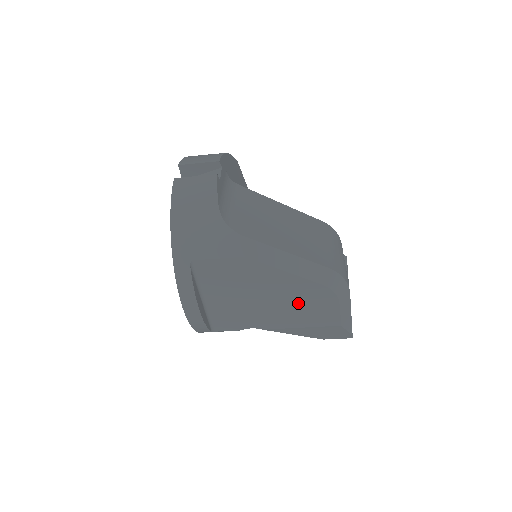
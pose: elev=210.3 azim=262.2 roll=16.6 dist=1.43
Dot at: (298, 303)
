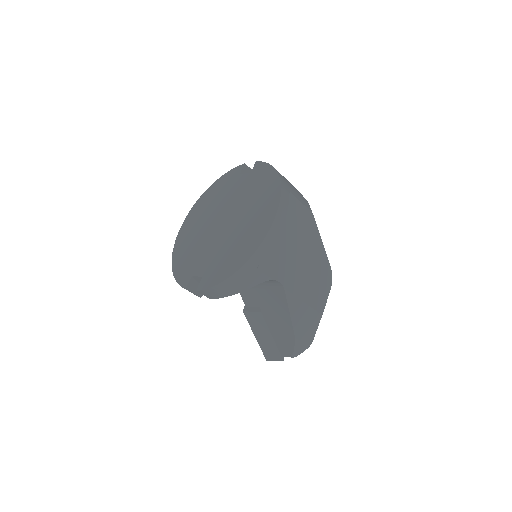
Dot at: (314, 275)
